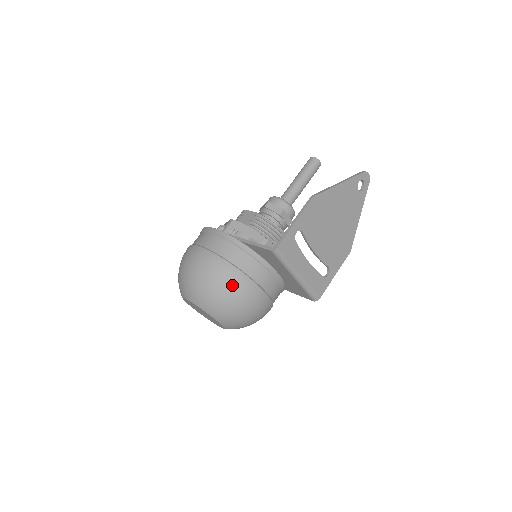
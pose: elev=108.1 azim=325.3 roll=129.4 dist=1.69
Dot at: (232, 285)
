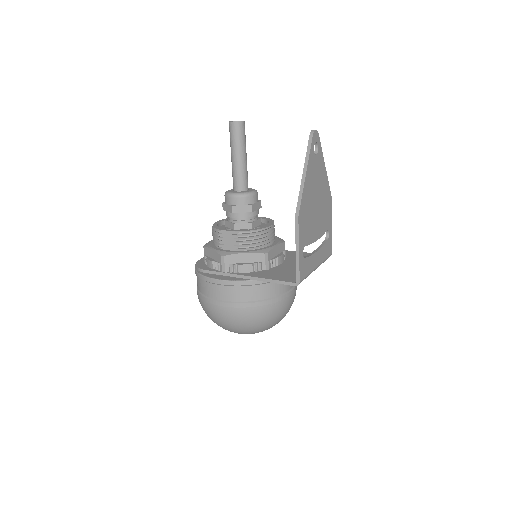
Dot at: (272, 313)
